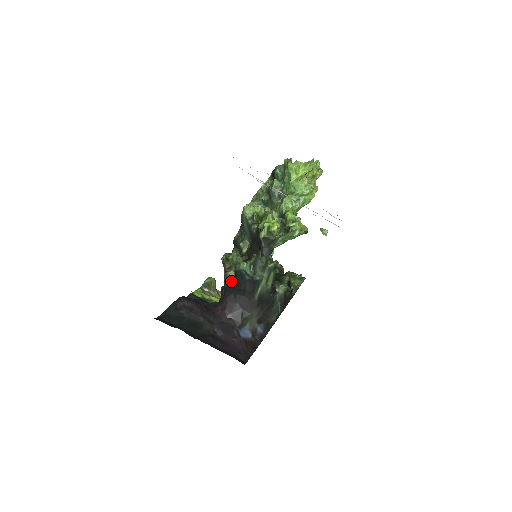
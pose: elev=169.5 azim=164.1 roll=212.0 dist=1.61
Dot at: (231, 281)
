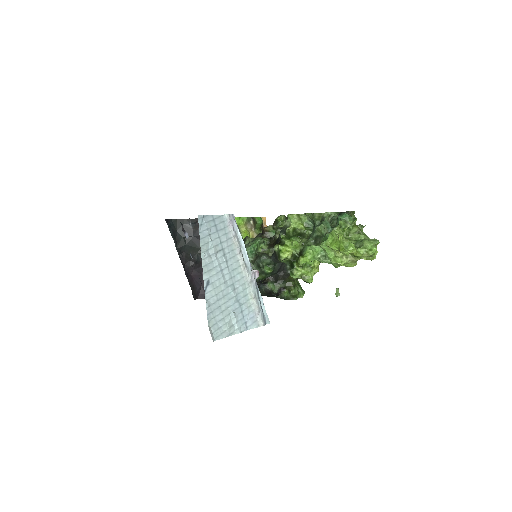
Dot at: occluded
